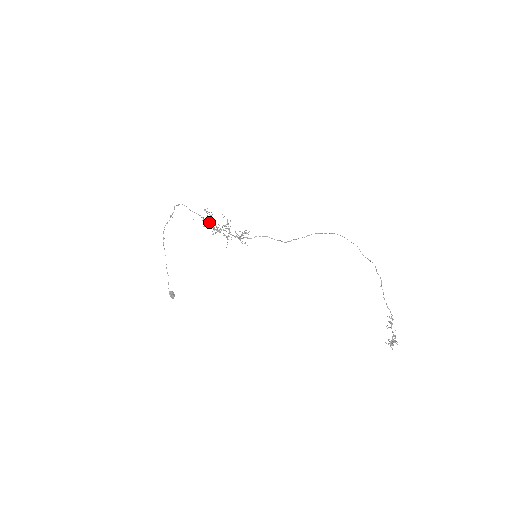
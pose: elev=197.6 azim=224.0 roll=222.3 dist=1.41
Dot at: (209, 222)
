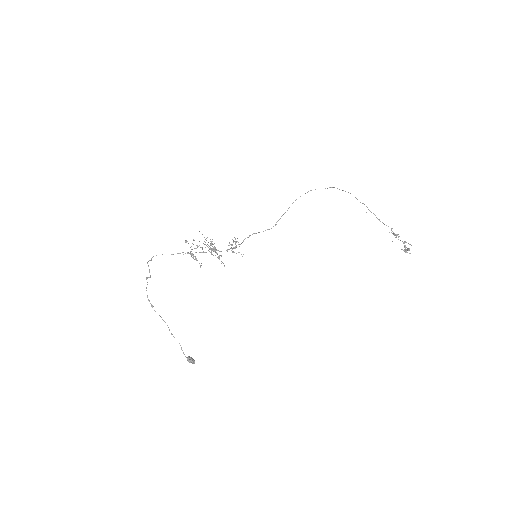
Dot at: (193, 255)
